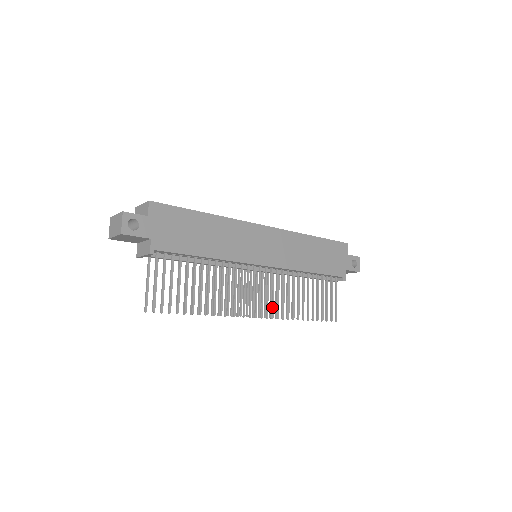
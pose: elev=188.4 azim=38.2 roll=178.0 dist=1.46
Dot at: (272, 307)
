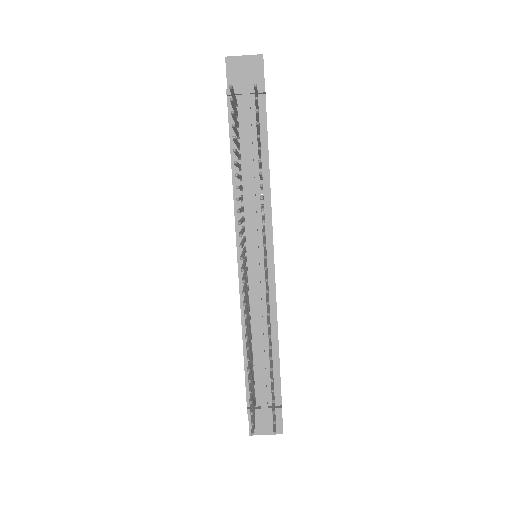
Dot at: (247, 309)
